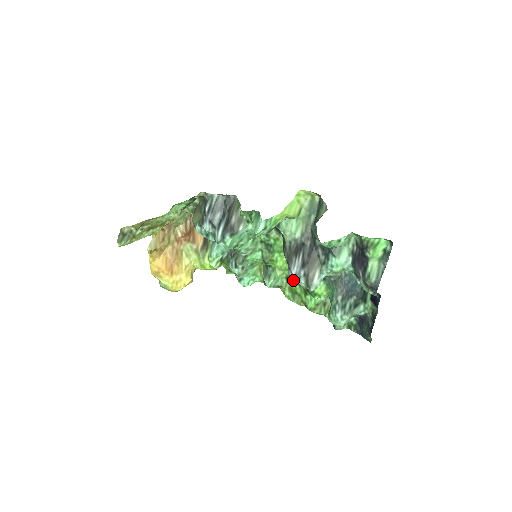
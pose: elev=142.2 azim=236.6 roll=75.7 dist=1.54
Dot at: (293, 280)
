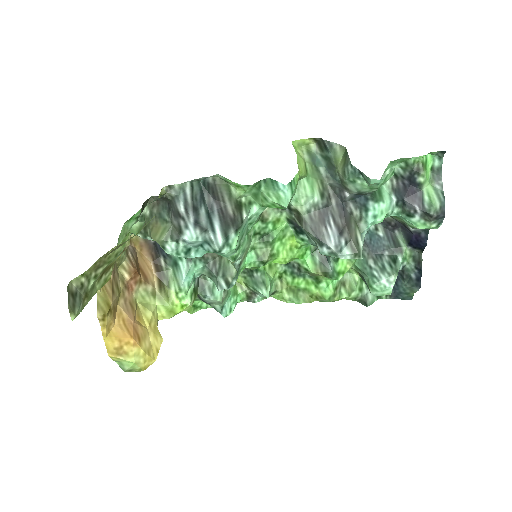
Dot at: (292, 275)
